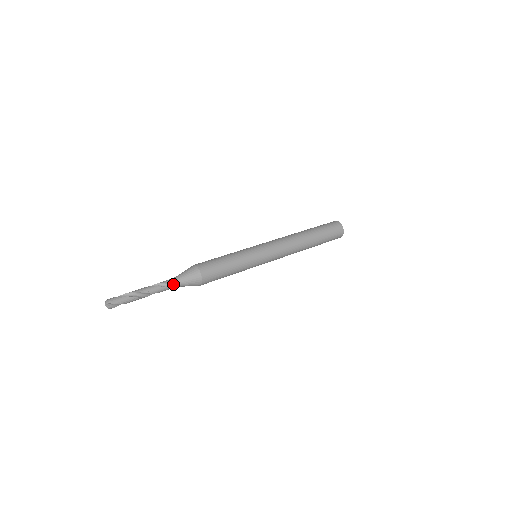
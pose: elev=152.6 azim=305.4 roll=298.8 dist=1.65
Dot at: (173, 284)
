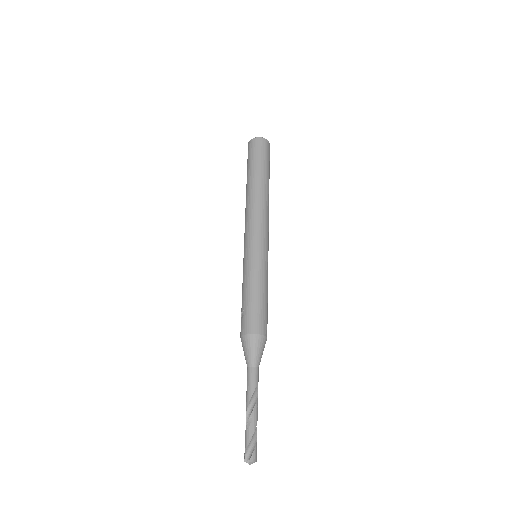
Dot at: (258, 374)
